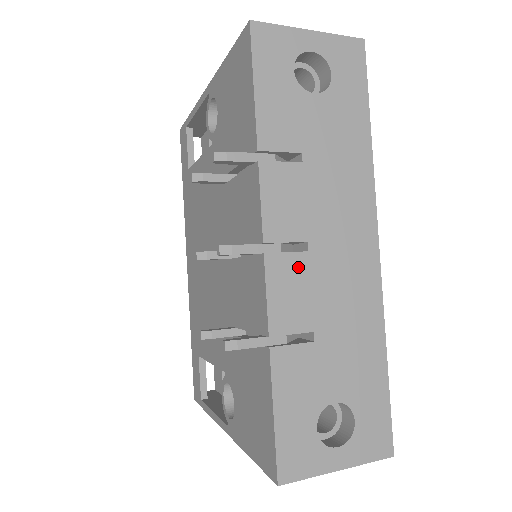
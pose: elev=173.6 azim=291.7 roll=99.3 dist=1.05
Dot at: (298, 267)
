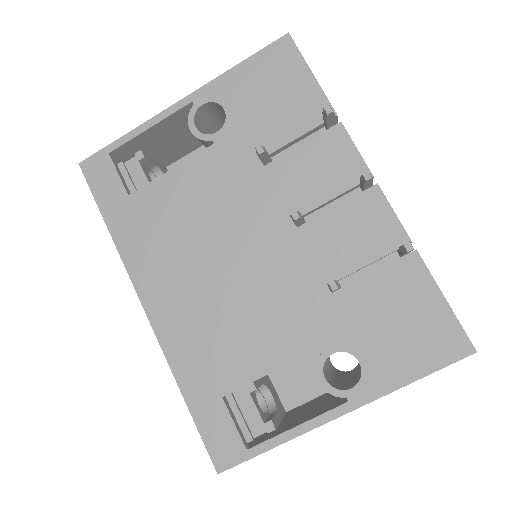
Dot at: occluded
